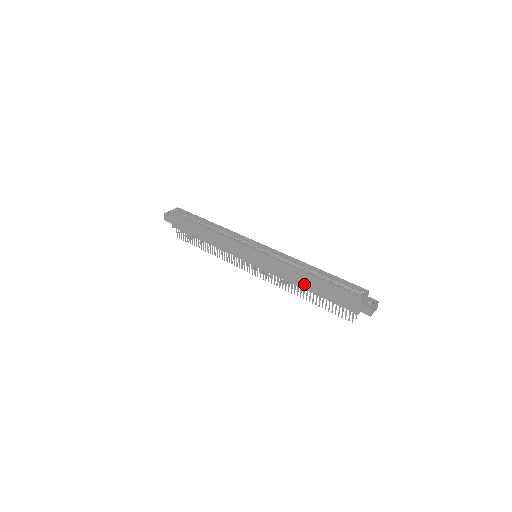
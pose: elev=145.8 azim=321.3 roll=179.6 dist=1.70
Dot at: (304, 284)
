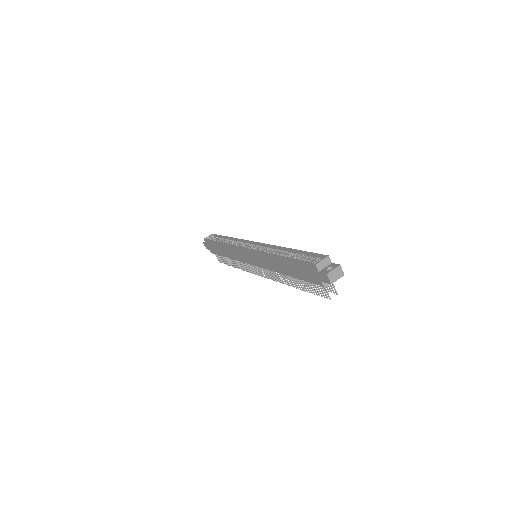
Dot at: (283, 269)
